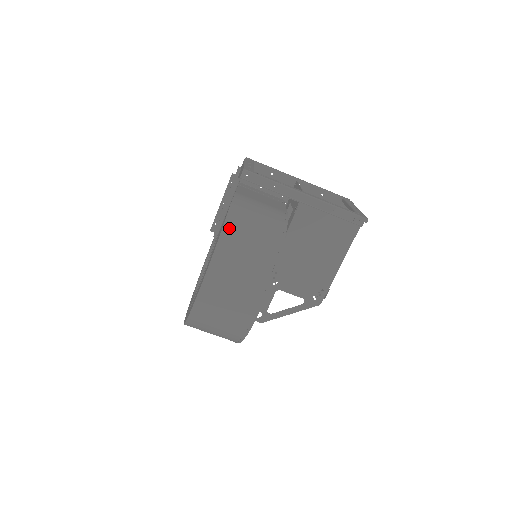
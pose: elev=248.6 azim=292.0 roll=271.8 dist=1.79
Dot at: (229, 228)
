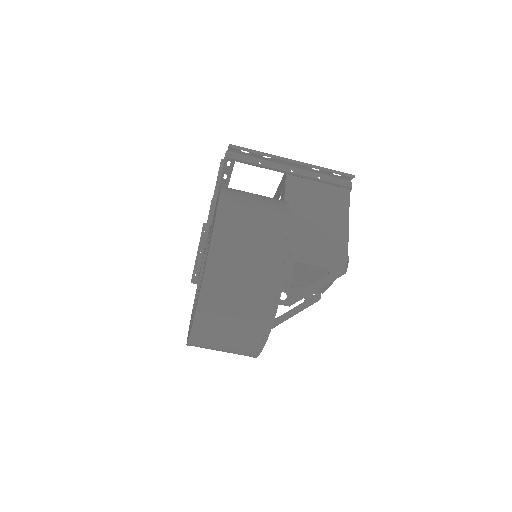
Dot at: (227, 188)
